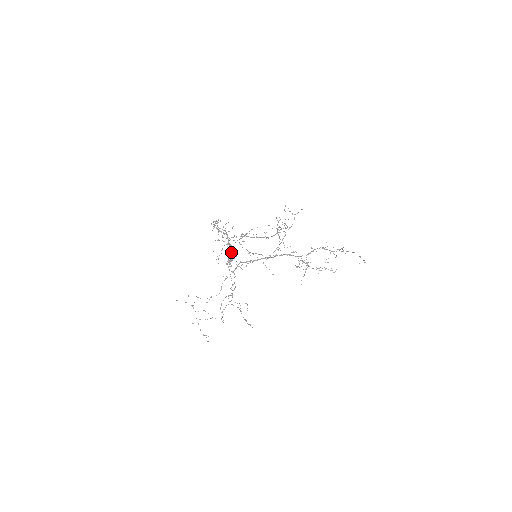
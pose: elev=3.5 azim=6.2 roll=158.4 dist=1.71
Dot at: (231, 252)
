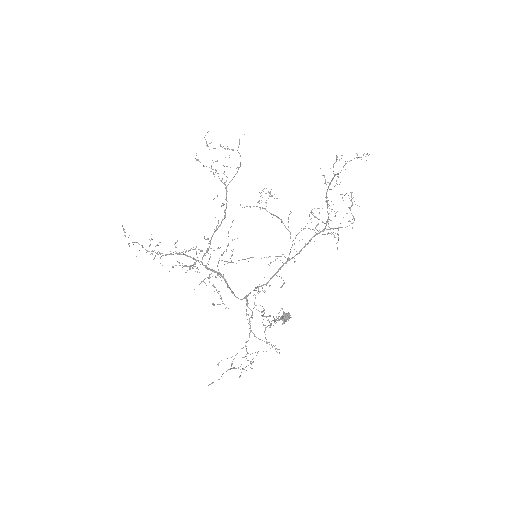
Dot at: (283, 316)
